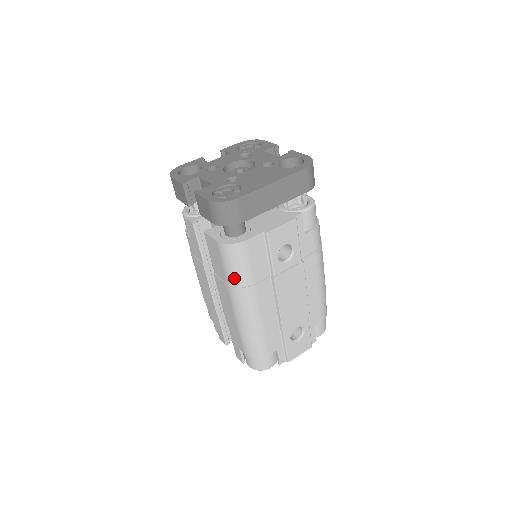
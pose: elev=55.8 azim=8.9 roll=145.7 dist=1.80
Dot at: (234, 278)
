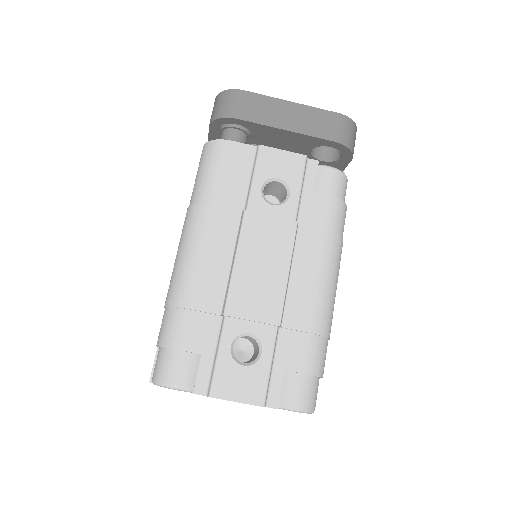
Dot at: (197, 191)
